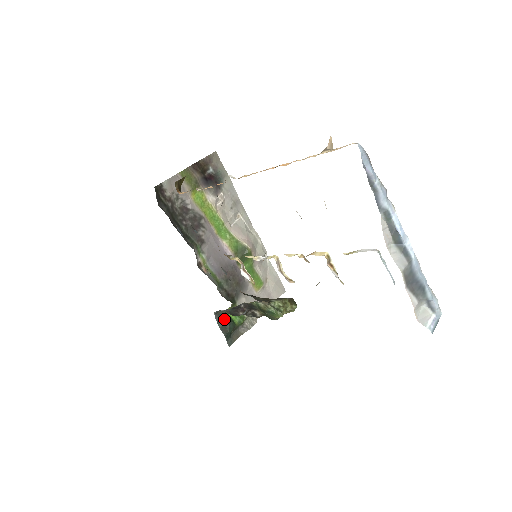
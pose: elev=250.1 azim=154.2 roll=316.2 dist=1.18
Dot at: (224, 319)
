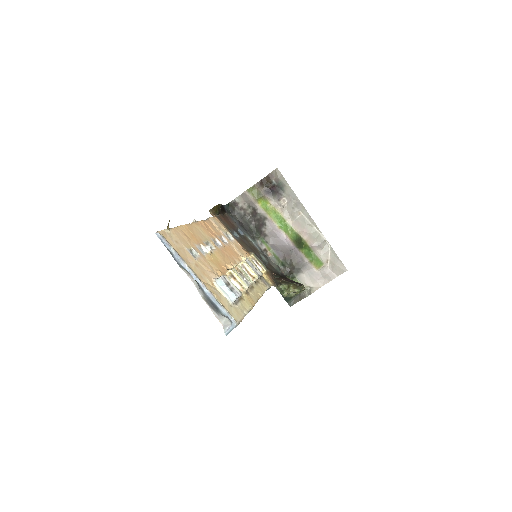
Dot at: occluded
